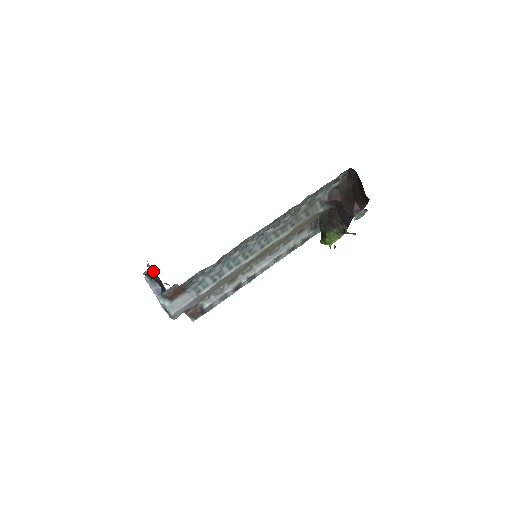
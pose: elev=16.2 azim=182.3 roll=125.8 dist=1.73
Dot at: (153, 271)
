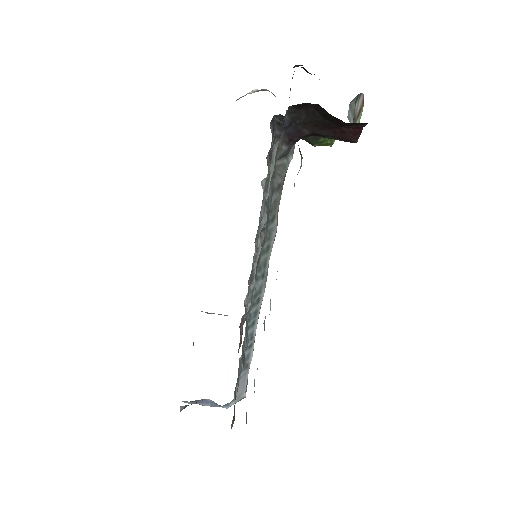
Dot at: occluded
